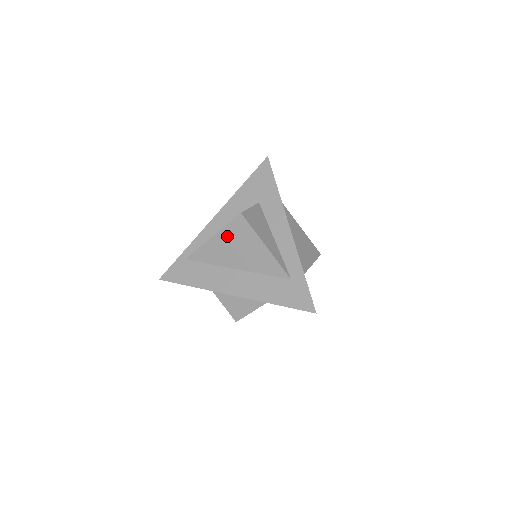
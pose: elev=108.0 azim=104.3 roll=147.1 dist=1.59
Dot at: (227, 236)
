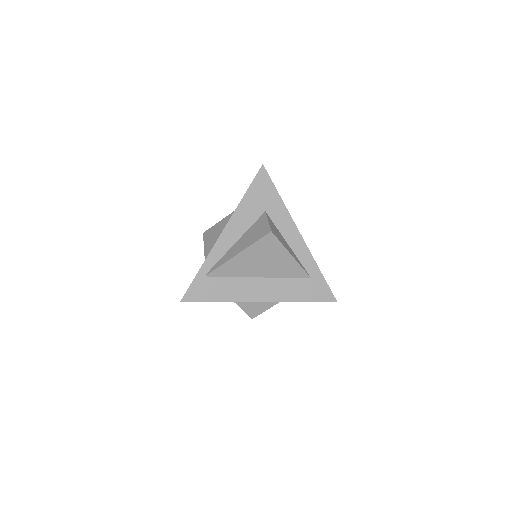
Dot at: (254, 252)
